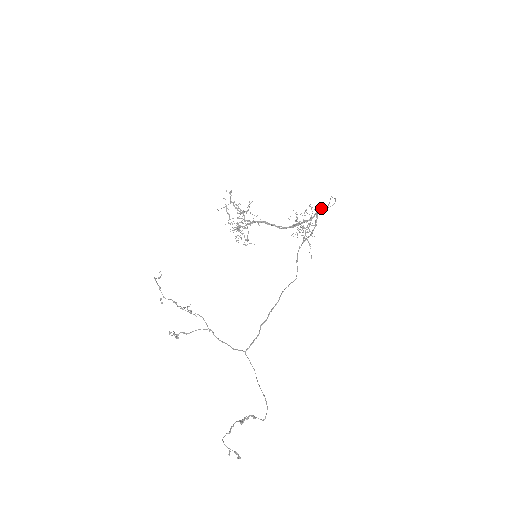
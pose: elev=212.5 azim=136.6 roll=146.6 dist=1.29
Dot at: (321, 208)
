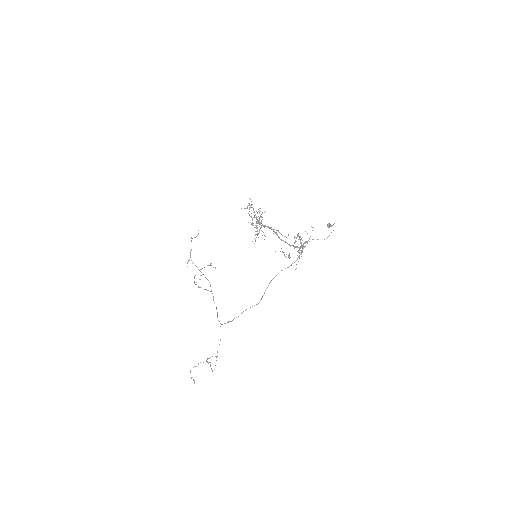
Dot at: (328, 223)
